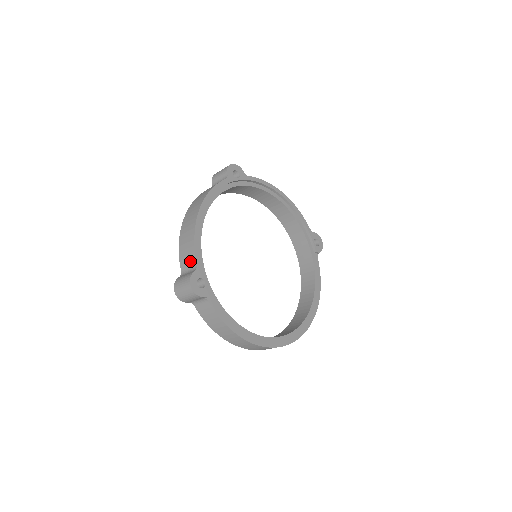
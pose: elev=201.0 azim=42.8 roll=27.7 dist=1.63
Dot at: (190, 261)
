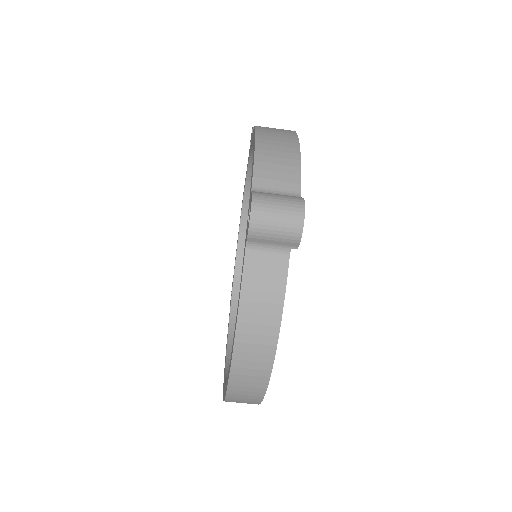
Dot at: (284, 182)
